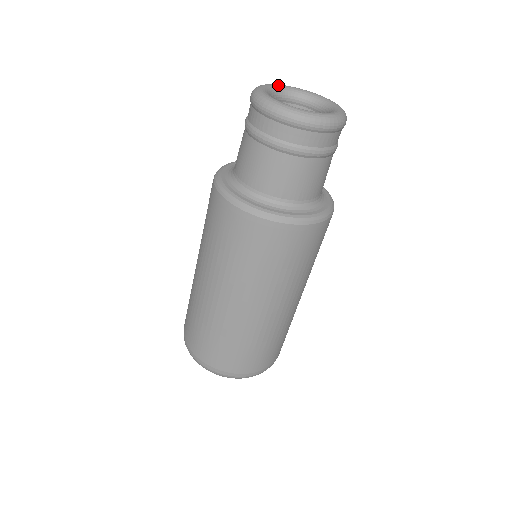
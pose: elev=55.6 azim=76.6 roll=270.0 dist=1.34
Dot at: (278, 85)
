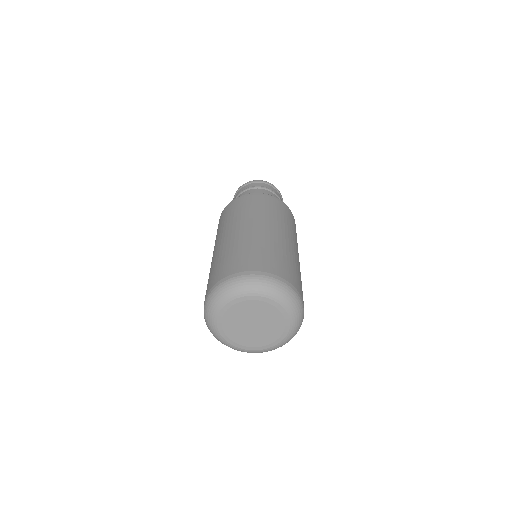
Dot at: occluded
